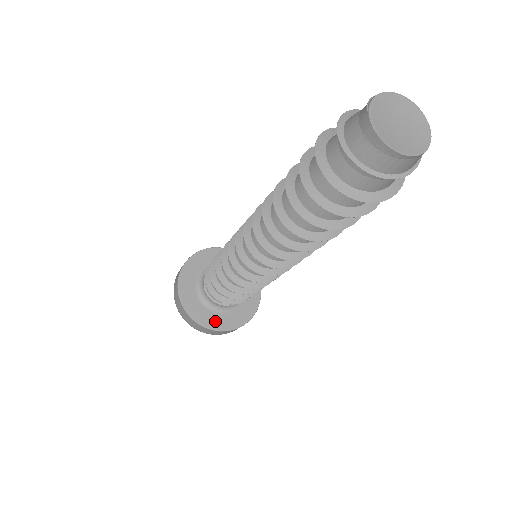
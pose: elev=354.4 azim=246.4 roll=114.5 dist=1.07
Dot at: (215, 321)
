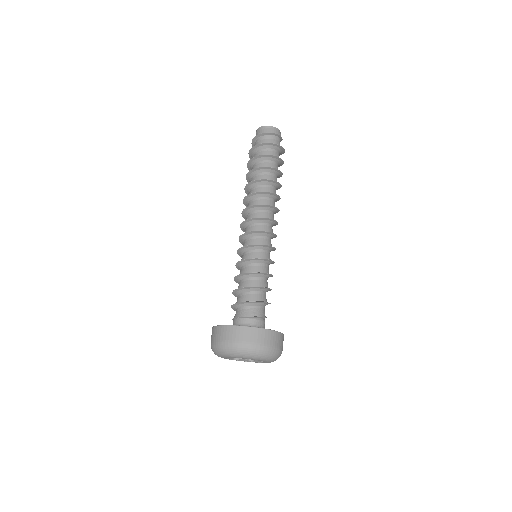
Dot at: occluded
